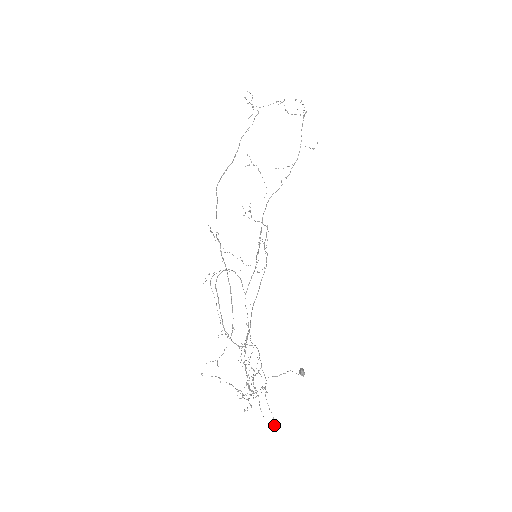
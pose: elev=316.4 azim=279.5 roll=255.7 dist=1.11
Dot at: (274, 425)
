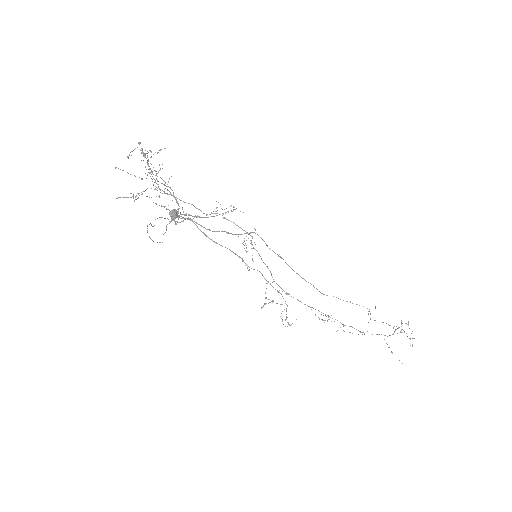
Dot at: occluded
